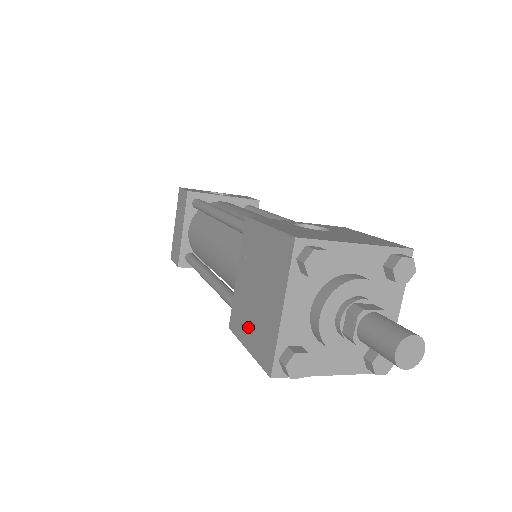
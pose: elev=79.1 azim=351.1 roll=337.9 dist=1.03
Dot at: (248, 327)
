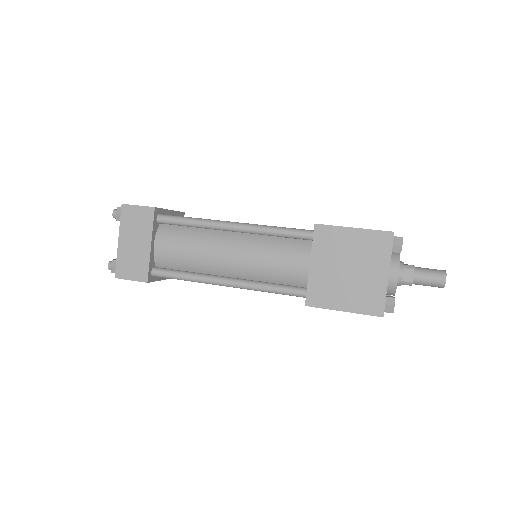
Dot at: (341, 296)
